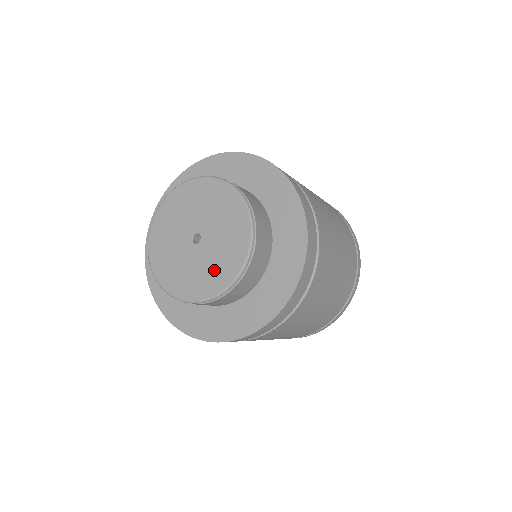
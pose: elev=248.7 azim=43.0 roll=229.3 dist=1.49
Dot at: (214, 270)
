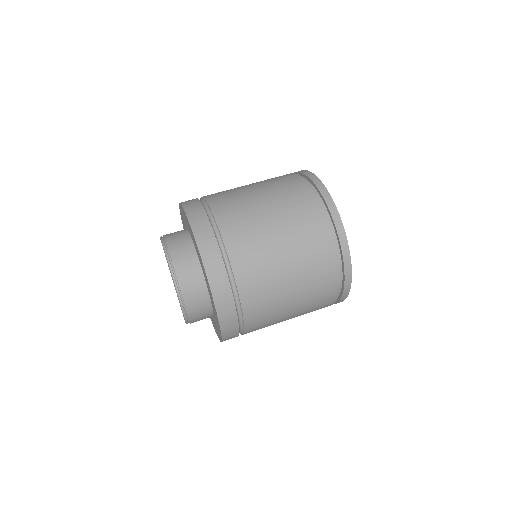
Dot at: occluded
